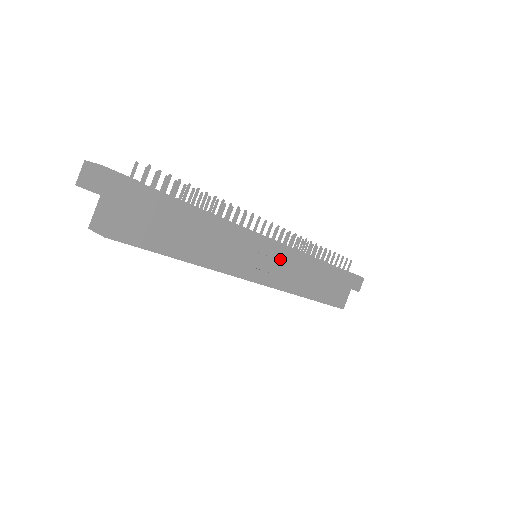
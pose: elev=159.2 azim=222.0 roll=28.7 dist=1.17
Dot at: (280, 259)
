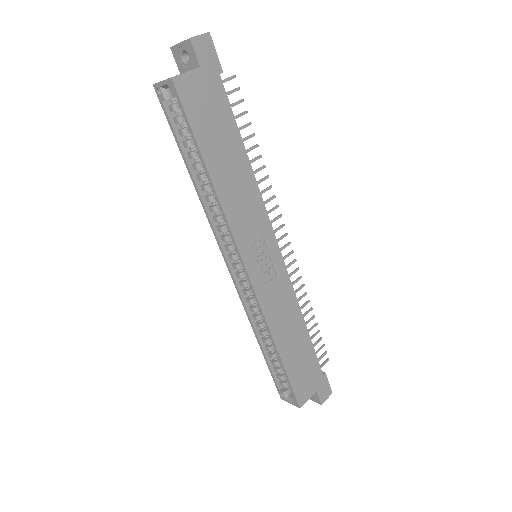
Dot at: (277, 273)
